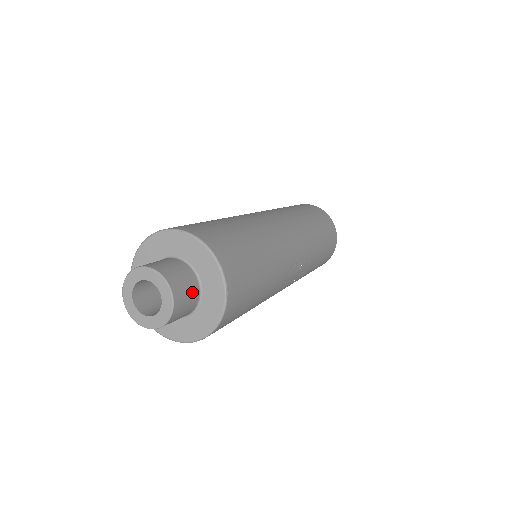
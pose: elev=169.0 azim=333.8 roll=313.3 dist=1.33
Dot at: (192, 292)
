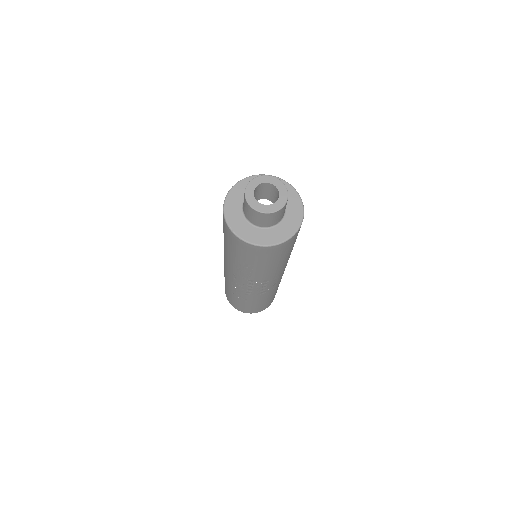
Dot at: (281, 217)
